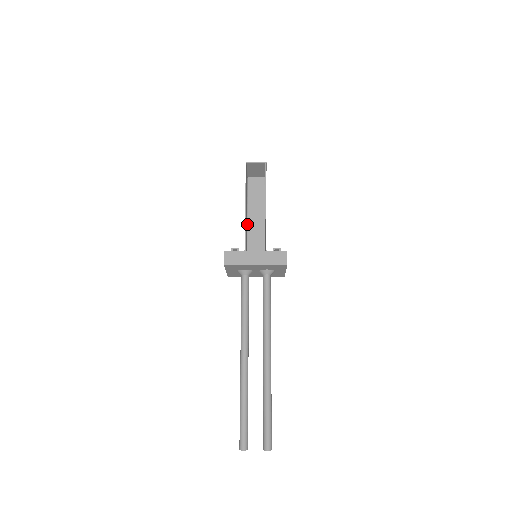
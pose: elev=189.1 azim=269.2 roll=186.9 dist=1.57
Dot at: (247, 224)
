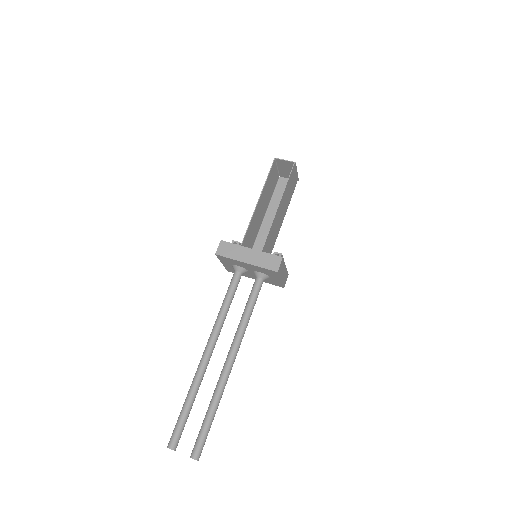
Dot at: (262, 223)
